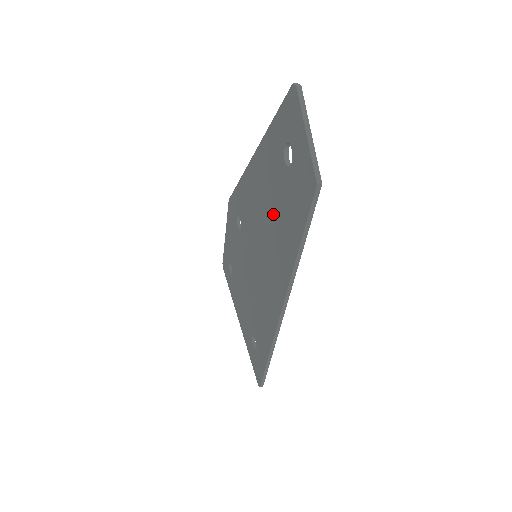
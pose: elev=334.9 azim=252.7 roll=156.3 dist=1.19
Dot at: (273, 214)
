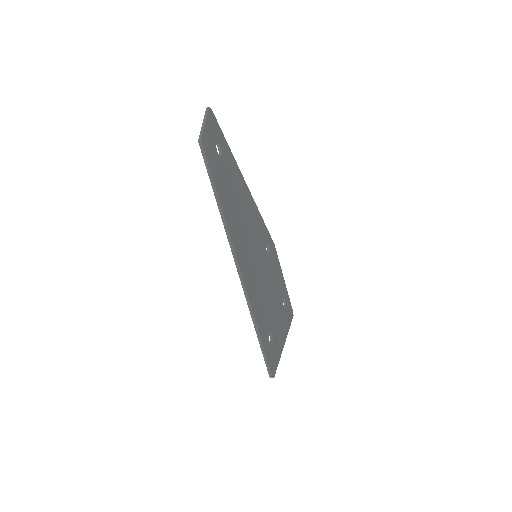
Dot at: occluded
